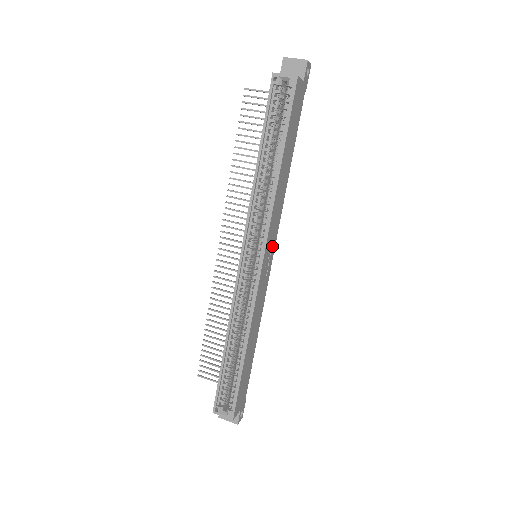
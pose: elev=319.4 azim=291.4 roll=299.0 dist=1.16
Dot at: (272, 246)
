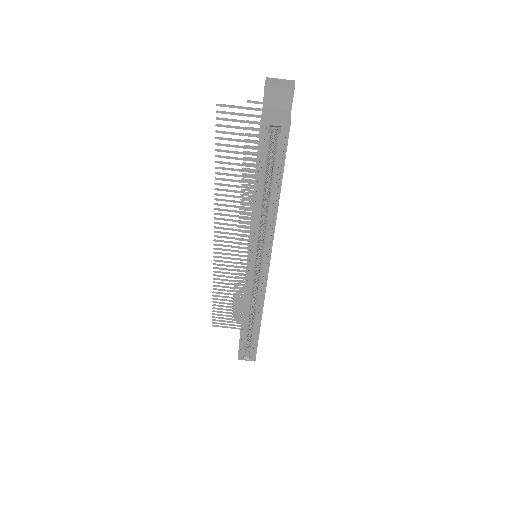
Dot at: occluded
